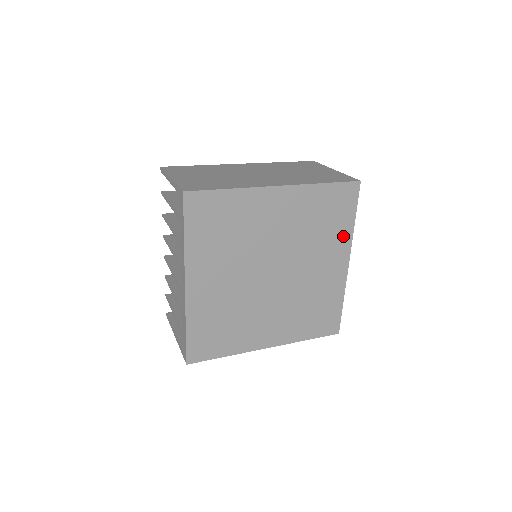
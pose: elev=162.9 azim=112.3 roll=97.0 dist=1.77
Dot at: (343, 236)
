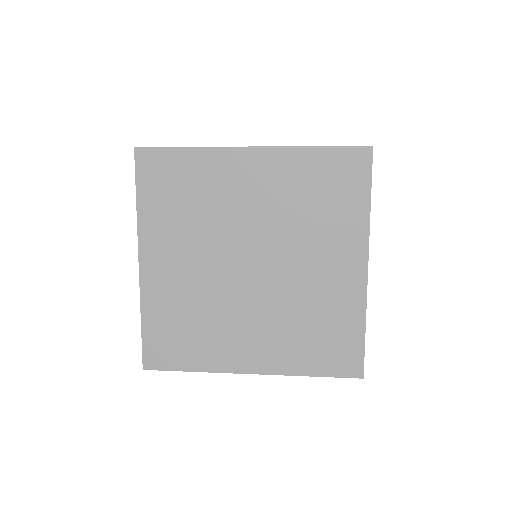
Dot at: (353, 224)
